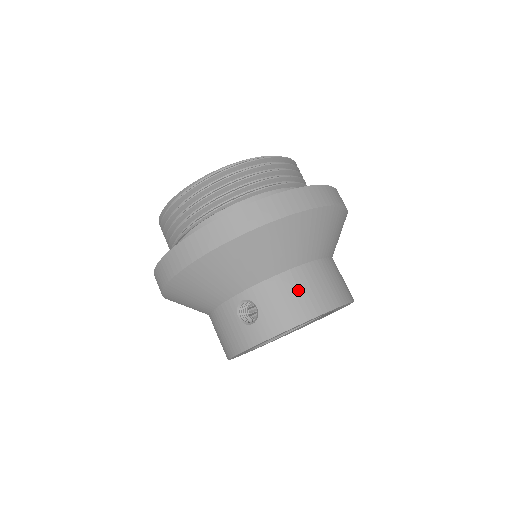
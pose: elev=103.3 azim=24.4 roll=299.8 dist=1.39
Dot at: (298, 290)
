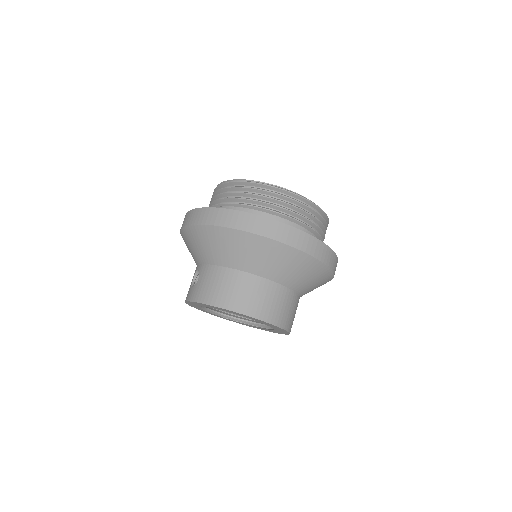
Dot at: (221, 283)
